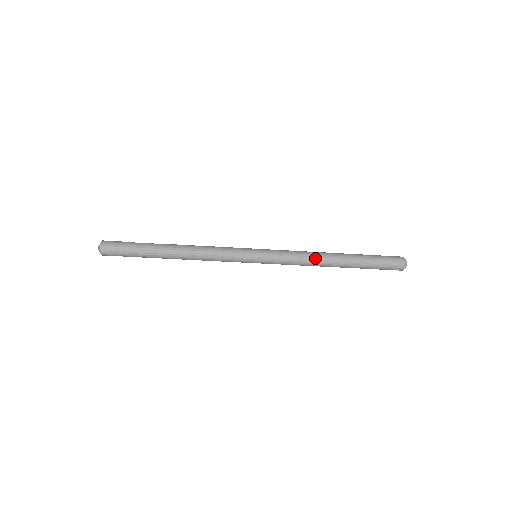
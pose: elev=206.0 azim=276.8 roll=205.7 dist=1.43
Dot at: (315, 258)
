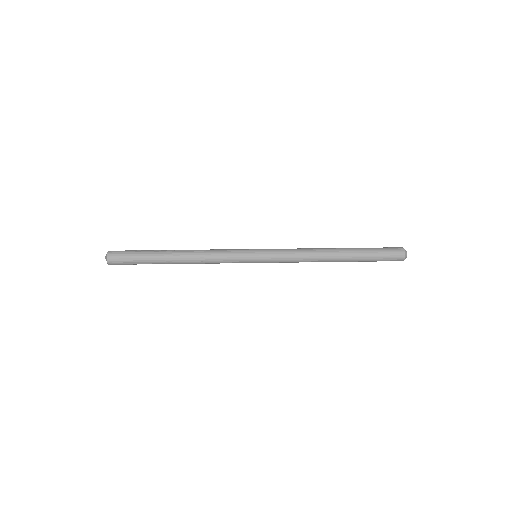
Dot at: (314, 257)
